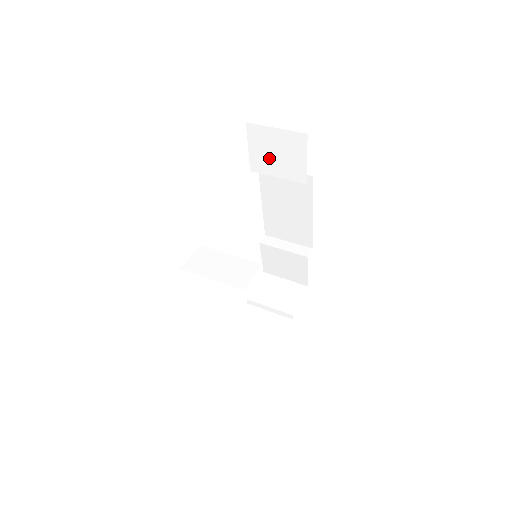
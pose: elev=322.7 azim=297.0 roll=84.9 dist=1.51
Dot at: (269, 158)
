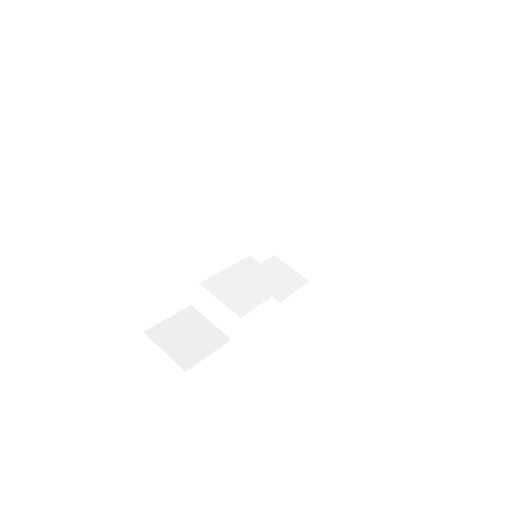
Dot at: occluded
